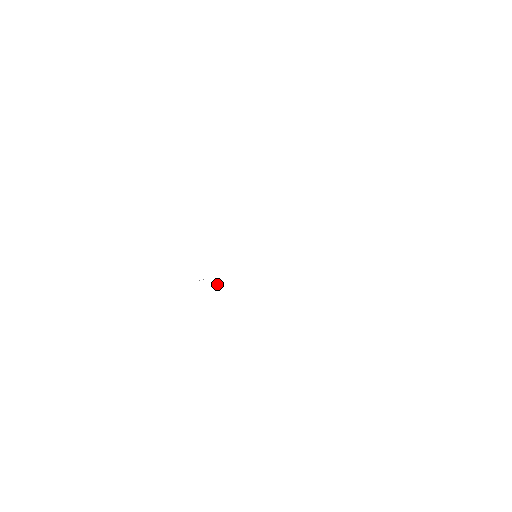
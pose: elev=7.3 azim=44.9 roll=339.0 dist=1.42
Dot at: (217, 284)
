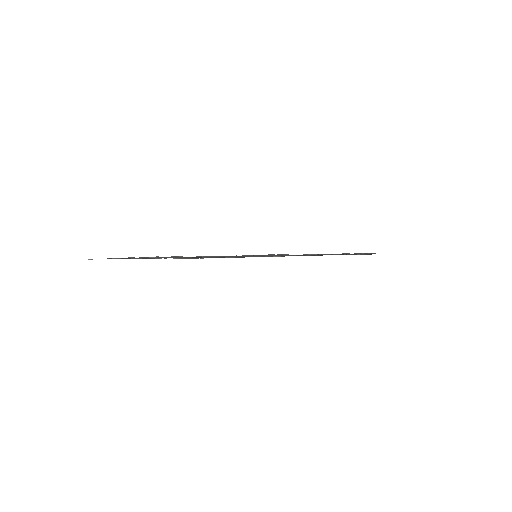
Dot at: occluded
